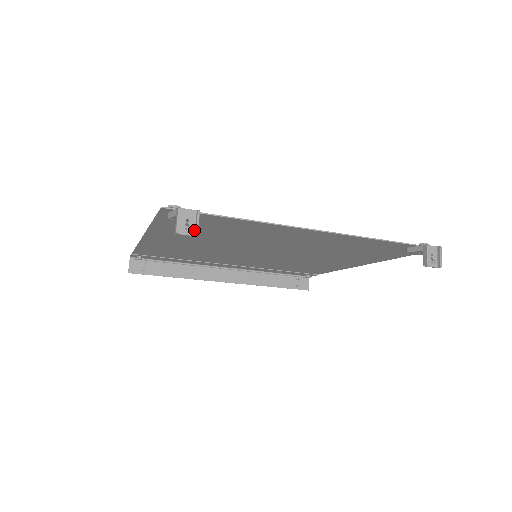
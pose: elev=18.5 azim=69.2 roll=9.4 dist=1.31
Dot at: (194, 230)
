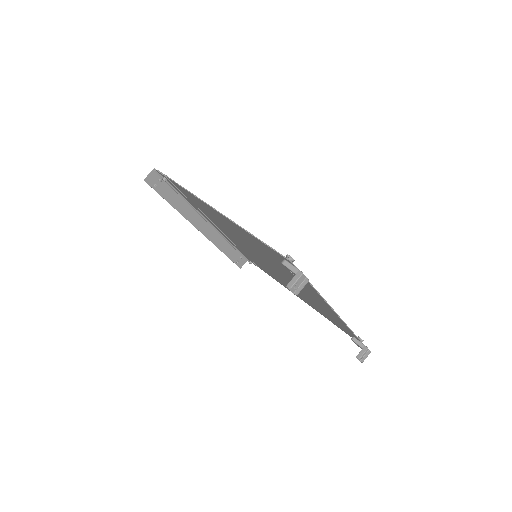
Dot at: (296, 289)
